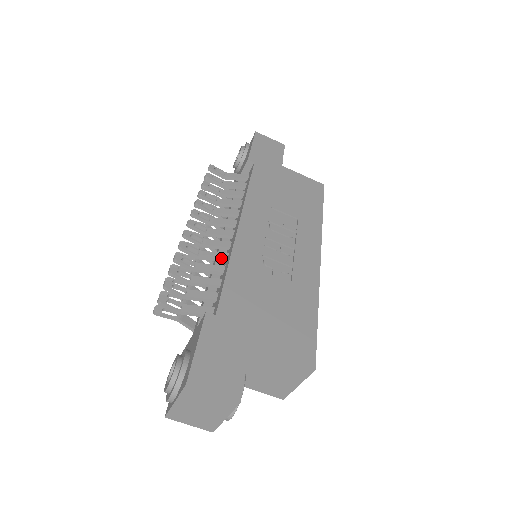
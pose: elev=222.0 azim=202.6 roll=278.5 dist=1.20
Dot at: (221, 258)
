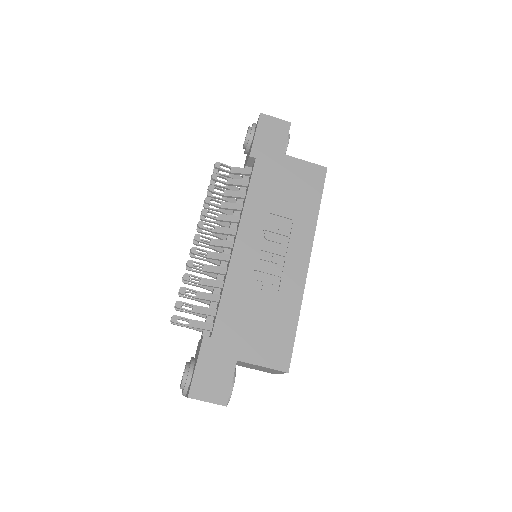
Dot at: (221, 273)
